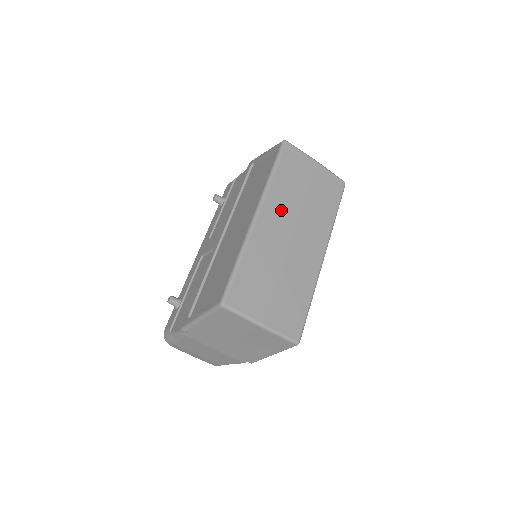
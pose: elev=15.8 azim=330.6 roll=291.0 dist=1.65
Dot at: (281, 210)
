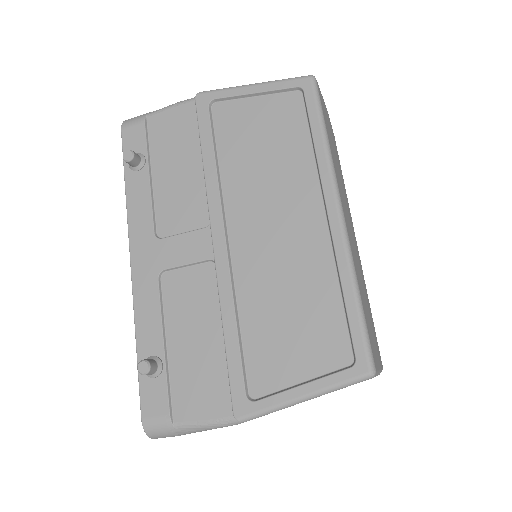
Dot at: (342, 195)
